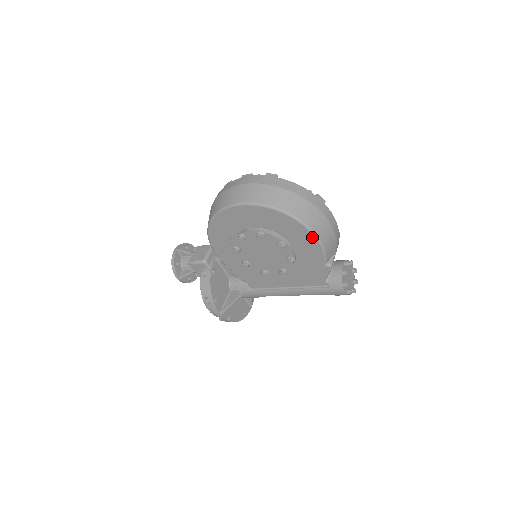
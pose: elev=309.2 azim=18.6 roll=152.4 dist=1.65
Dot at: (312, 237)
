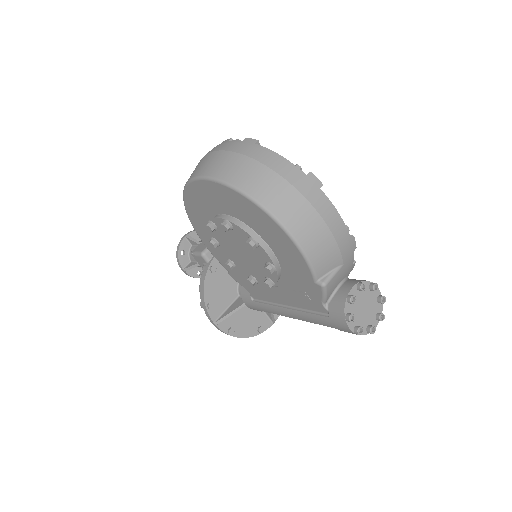
Dot at: (285, 236)
